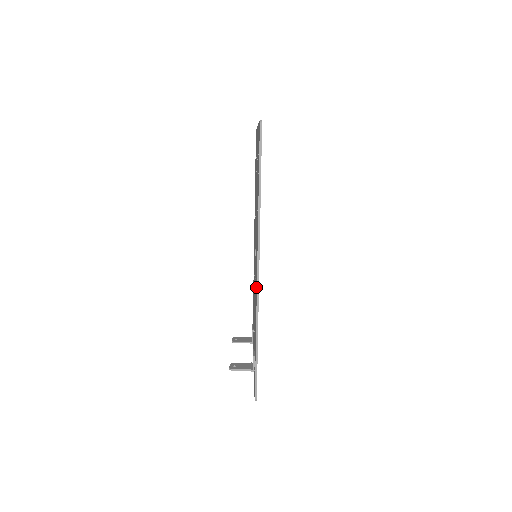
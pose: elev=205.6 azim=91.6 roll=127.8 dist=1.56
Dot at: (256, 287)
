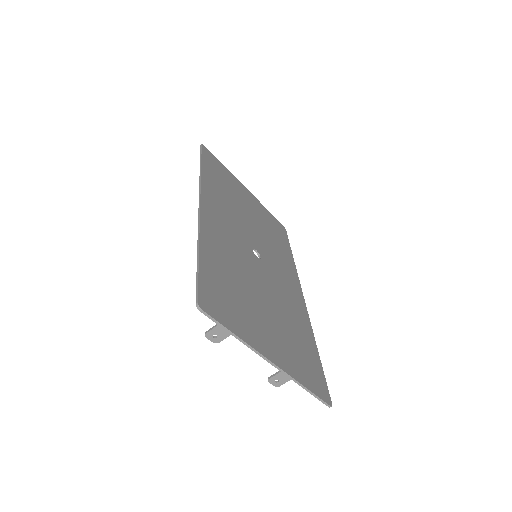
Dot at: occluded
